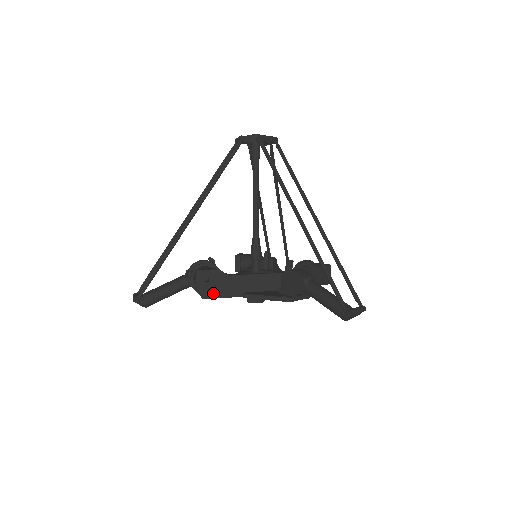
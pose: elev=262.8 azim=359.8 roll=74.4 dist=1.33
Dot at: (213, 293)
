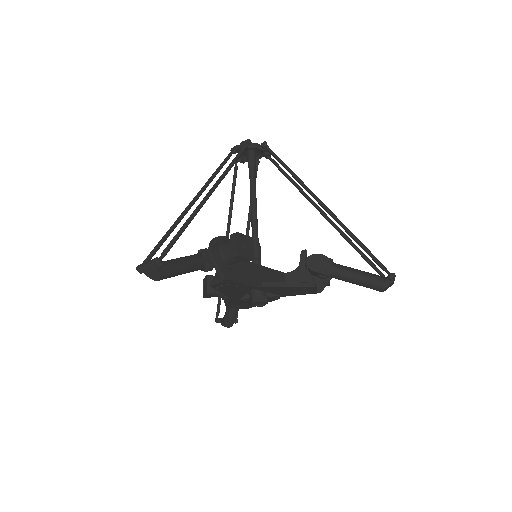
Dot at: (233, 275)
